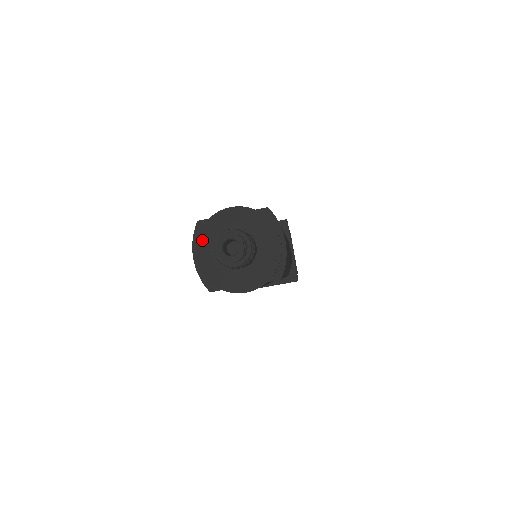
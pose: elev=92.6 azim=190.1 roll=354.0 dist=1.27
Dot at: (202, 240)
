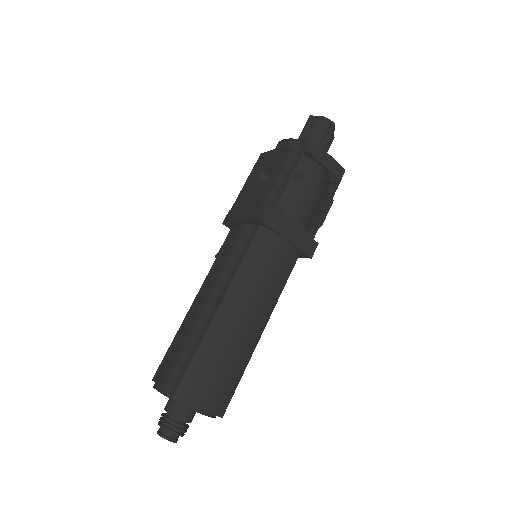
Dot at: occluded
